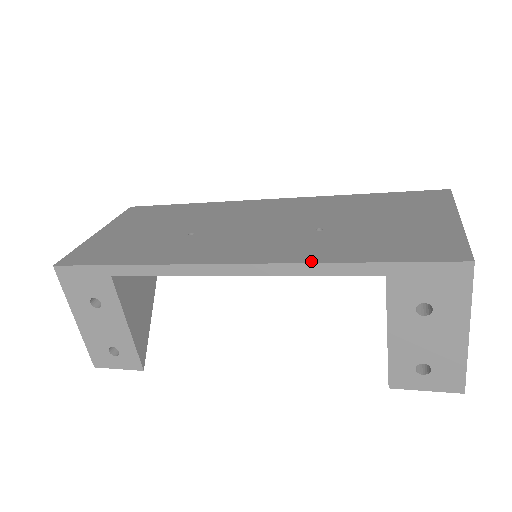
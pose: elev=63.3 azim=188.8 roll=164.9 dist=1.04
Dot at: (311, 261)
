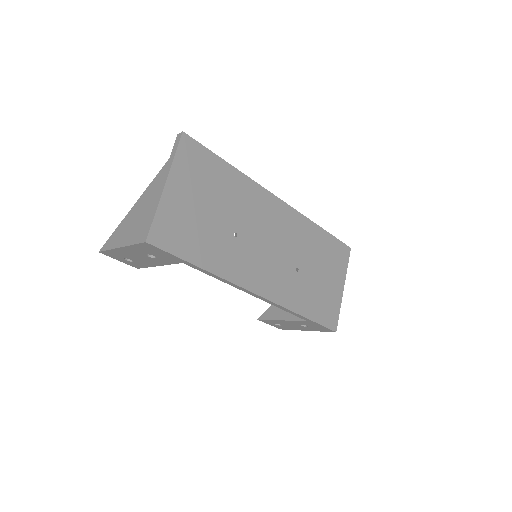
Dot at: (290, 308)
